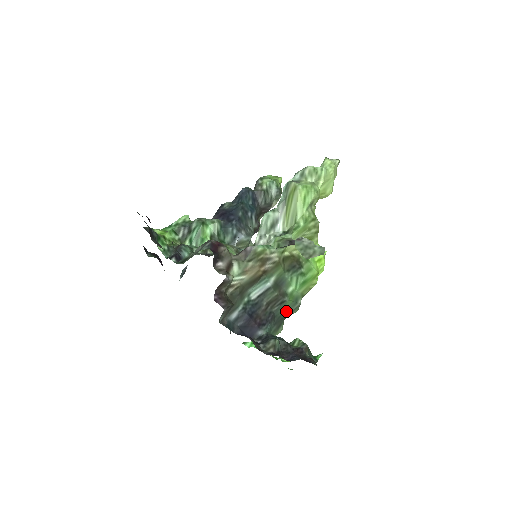
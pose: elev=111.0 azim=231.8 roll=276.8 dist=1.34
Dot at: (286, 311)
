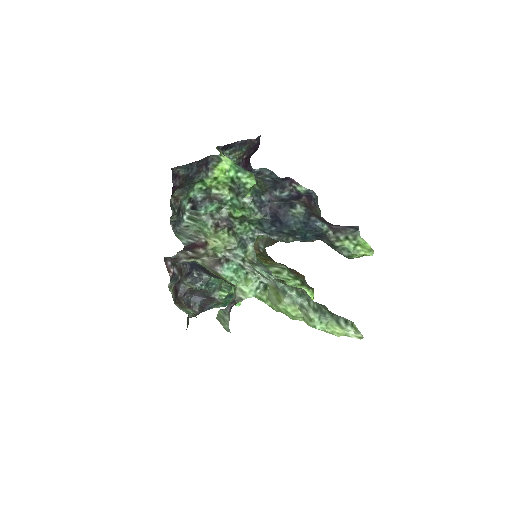
Dot at: occluded
